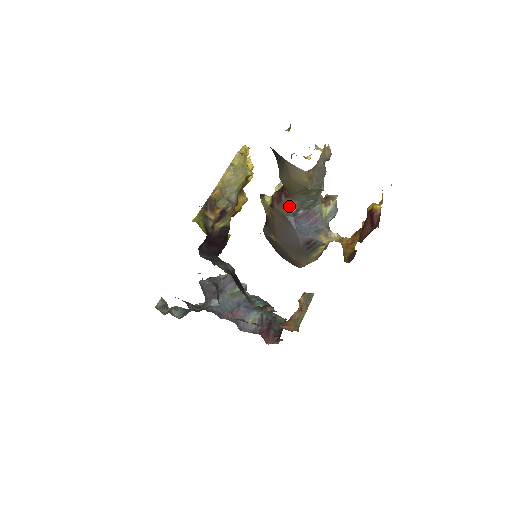
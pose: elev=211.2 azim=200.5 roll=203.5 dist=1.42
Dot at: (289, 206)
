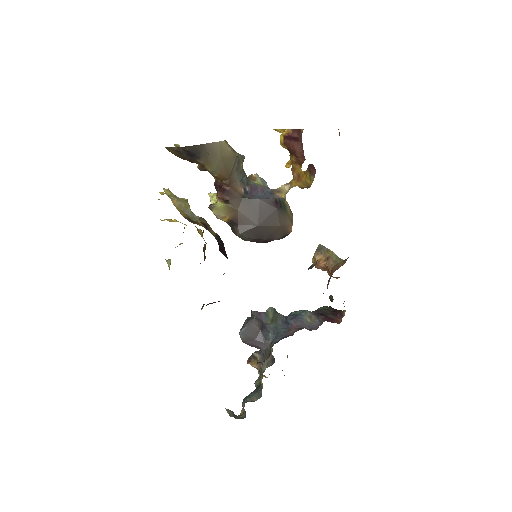
Dot at: (237, 190)
